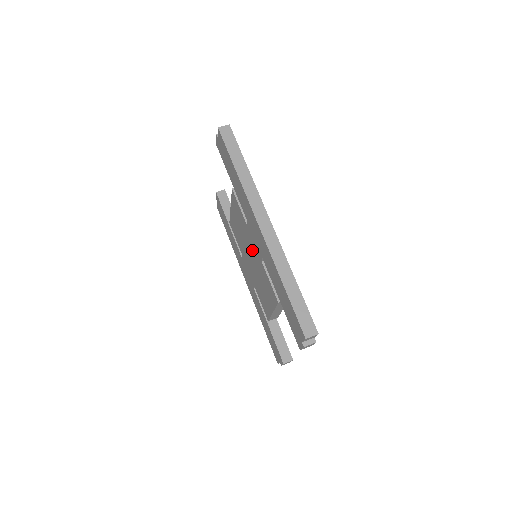
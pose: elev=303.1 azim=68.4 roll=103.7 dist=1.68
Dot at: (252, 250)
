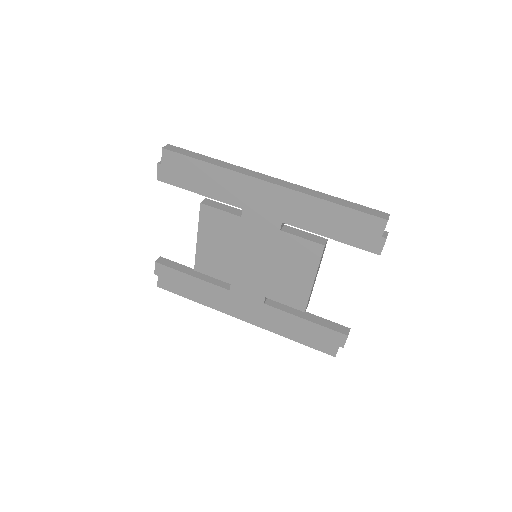
Dot at: (257, 241)
